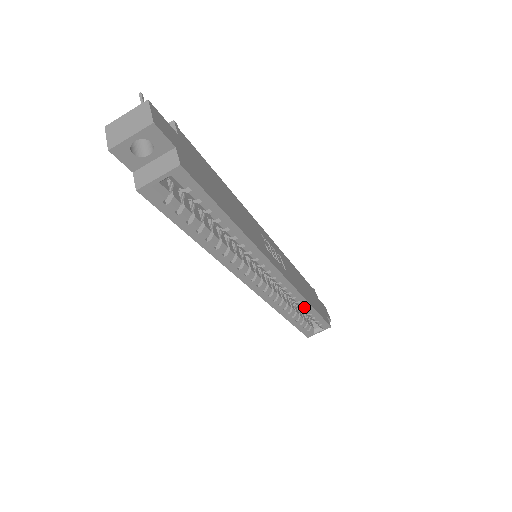
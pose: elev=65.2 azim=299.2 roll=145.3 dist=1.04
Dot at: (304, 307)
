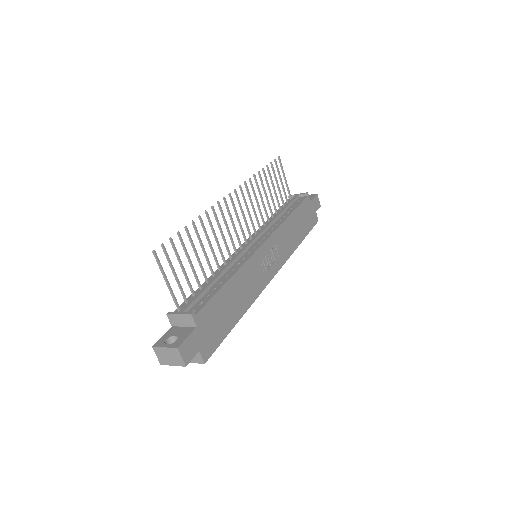
Dot at: occluded
